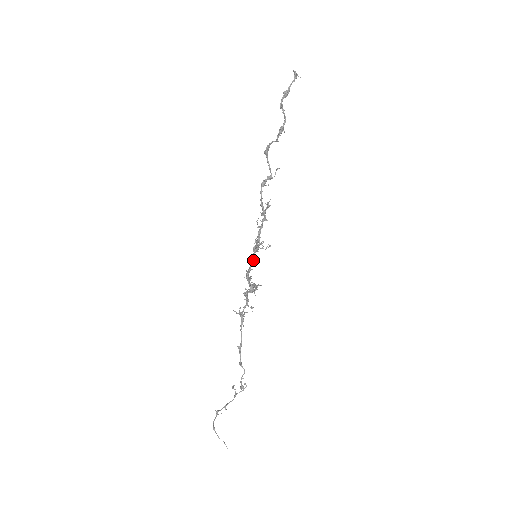
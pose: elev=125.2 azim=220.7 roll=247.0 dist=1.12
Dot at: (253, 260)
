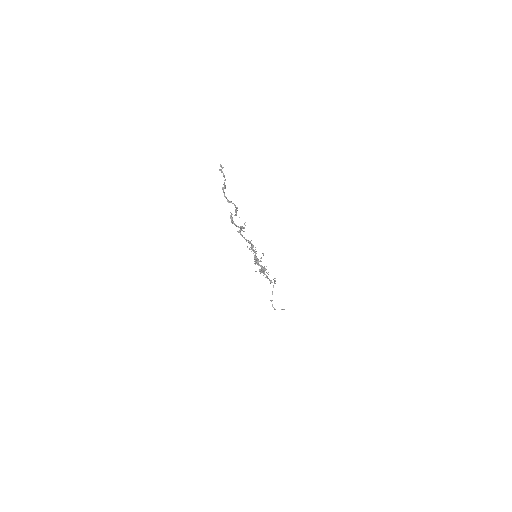
Dot at: (257, 263)
